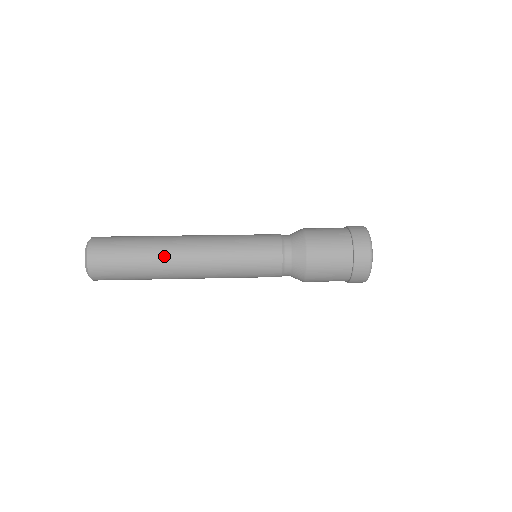
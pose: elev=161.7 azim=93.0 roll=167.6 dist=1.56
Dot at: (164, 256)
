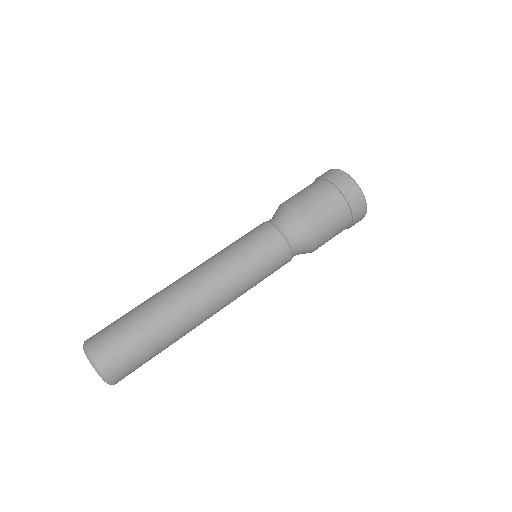
Dot at: (181, 321)
